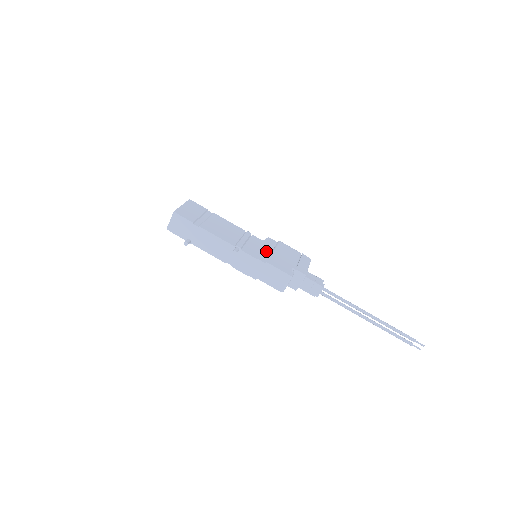
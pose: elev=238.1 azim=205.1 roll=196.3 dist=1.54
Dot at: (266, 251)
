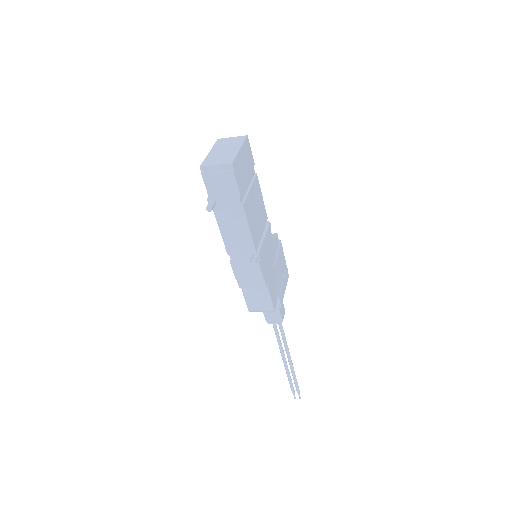
Dot at: (271, 262)
